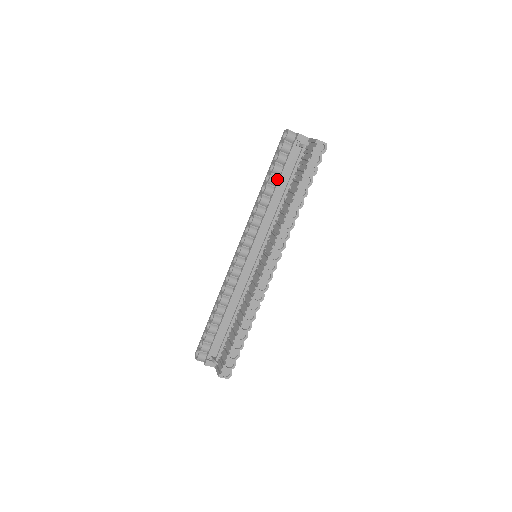
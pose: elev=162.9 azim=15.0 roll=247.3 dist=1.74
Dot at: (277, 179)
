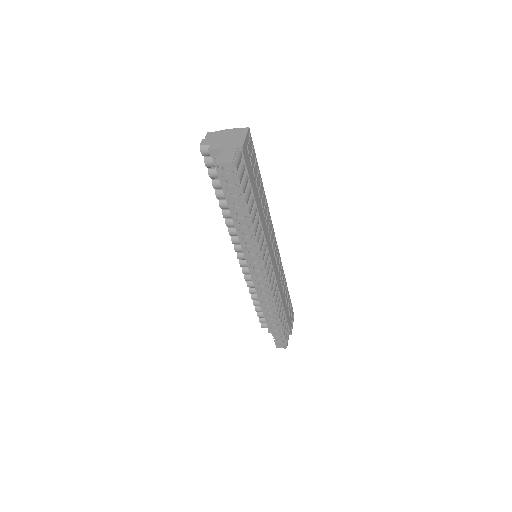
Dot at: (224, 194)
